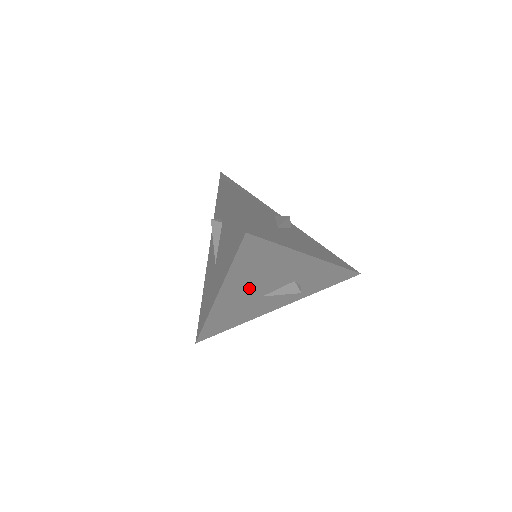
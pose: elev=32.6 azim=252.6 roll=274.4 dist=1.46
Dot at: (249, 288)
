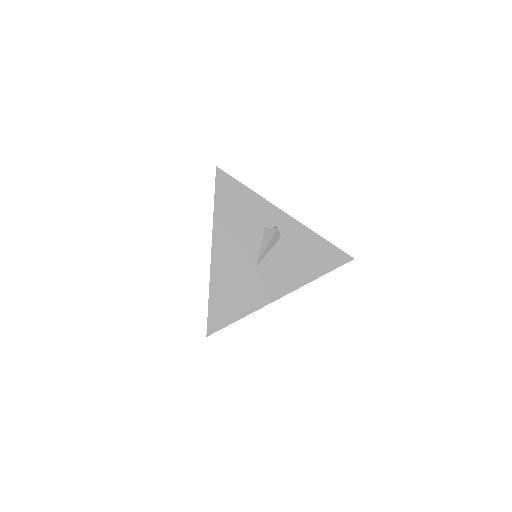
Dot at: occluded
